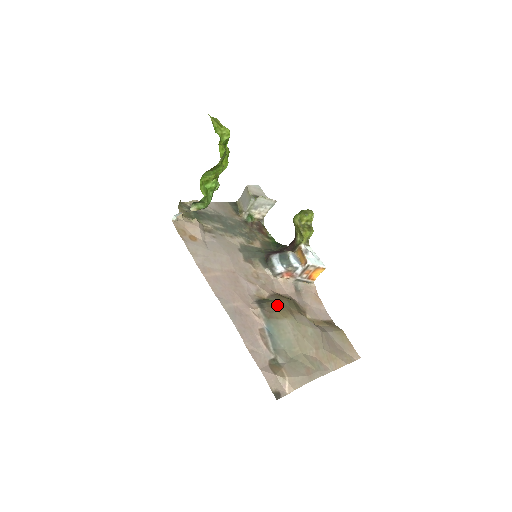
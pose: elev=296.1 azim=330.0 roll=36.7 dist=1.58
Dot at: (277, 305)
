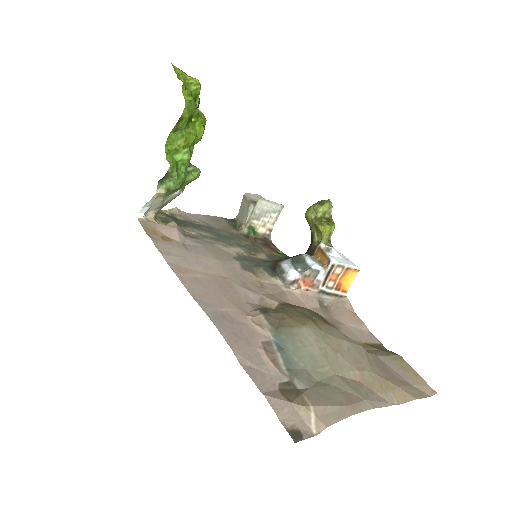
Dot at: (290, 312)
